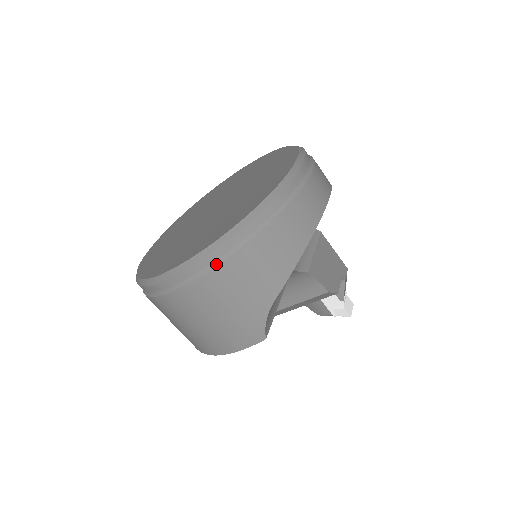
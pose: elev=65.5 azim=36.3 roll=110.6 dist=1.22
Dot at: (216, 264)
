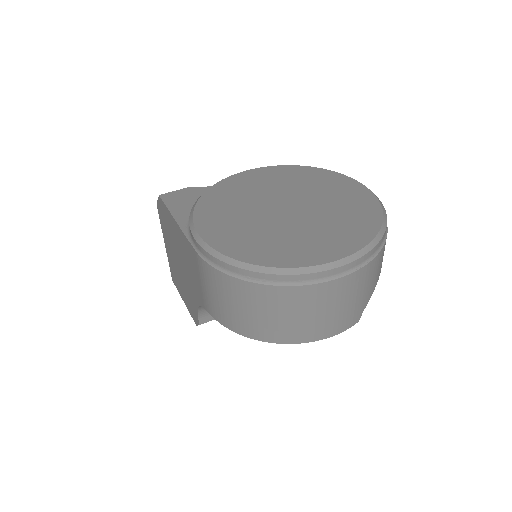
Dot at: (372, 257)
